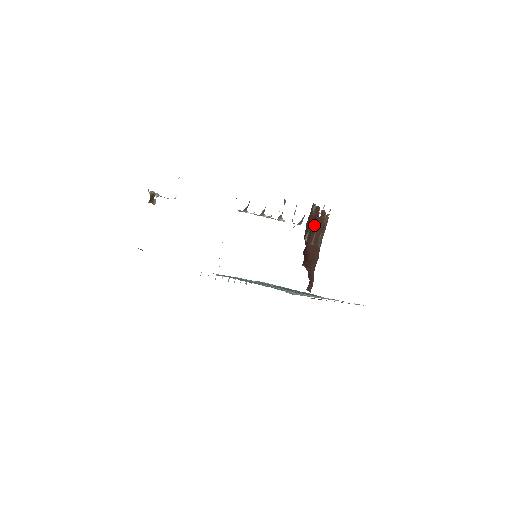
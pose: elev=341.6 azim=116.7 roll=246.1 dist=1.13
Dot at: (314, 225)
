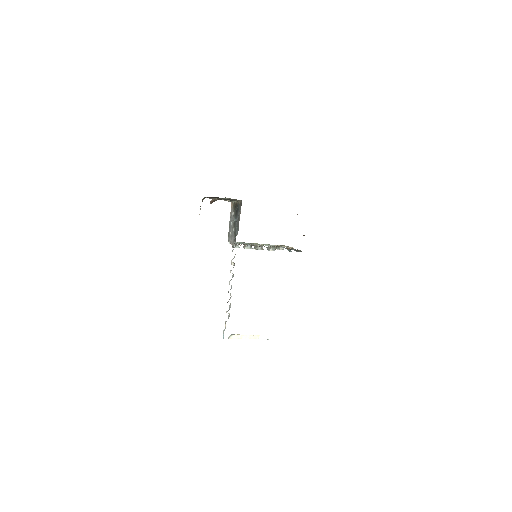
Dot at: occluded
